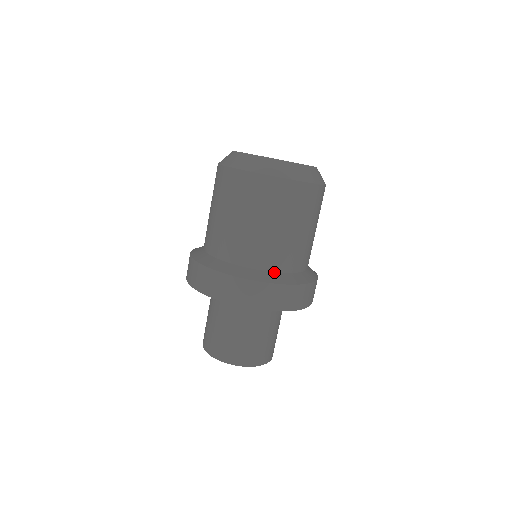
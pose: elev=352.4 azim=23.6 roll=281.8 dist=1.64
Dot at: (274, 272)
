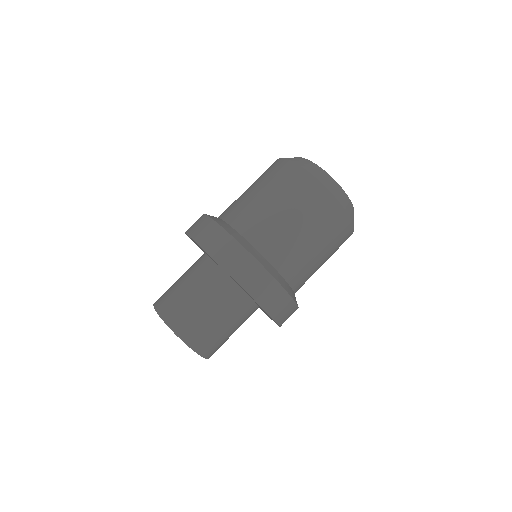
Dot at: (280, 274)
